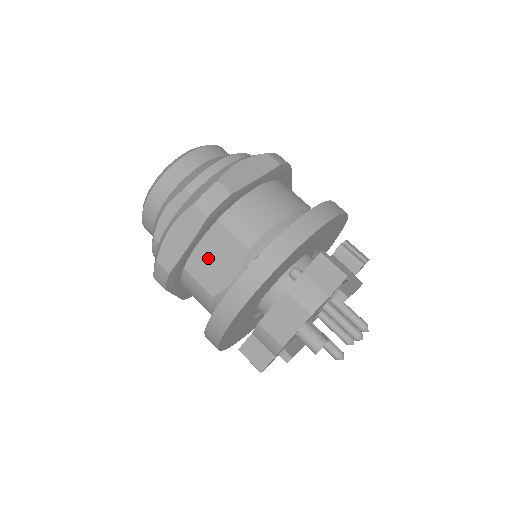
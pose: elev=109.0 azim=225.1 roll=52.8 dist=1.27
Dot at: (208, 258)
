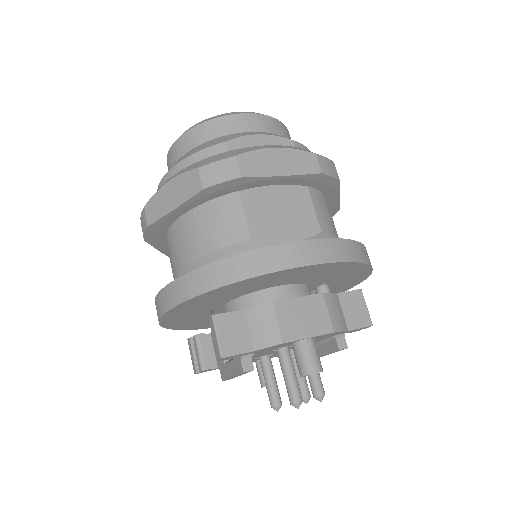
Dot at: (274, 205)
